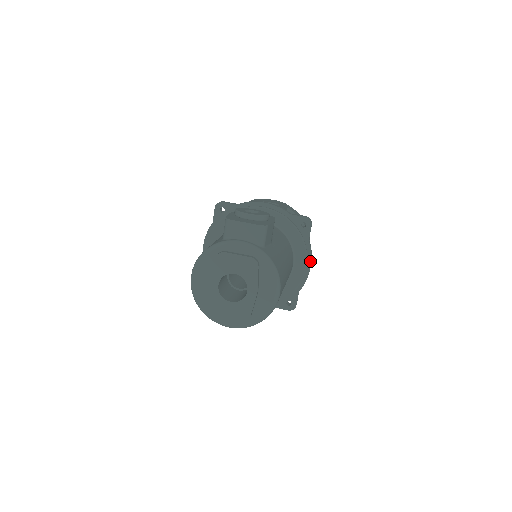
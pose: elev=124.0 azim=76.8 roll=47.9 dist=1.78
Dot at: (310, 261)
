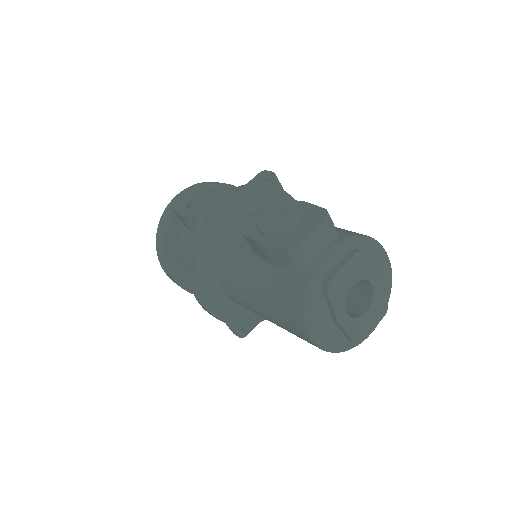
Dot at: occluded
